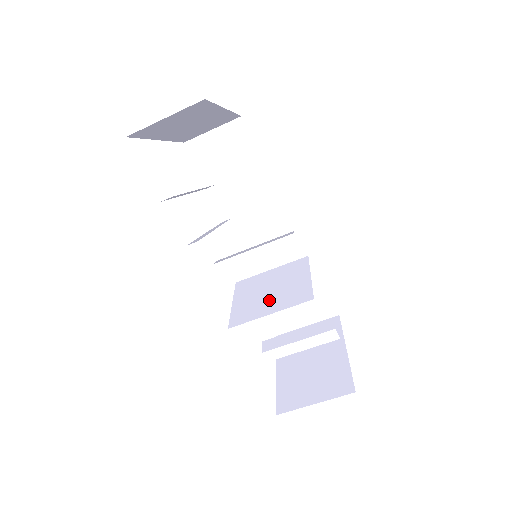
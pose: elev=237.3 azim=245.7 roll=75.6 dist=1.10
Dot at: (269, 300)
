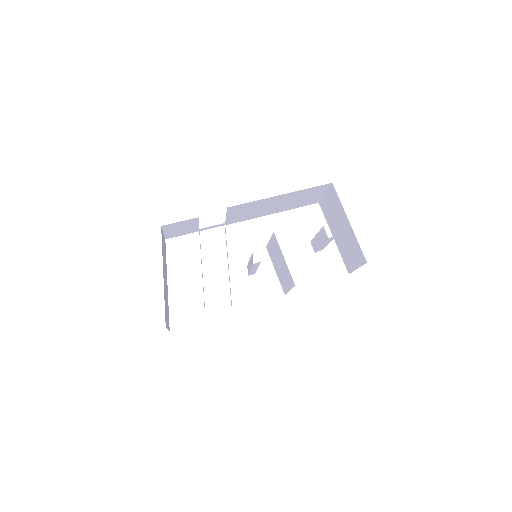
Dot at: (284, 277)
